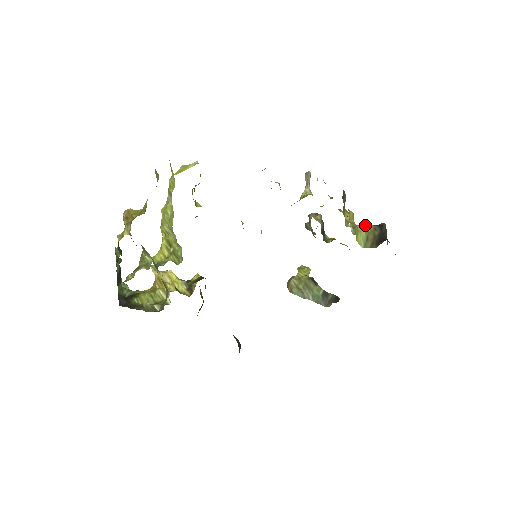
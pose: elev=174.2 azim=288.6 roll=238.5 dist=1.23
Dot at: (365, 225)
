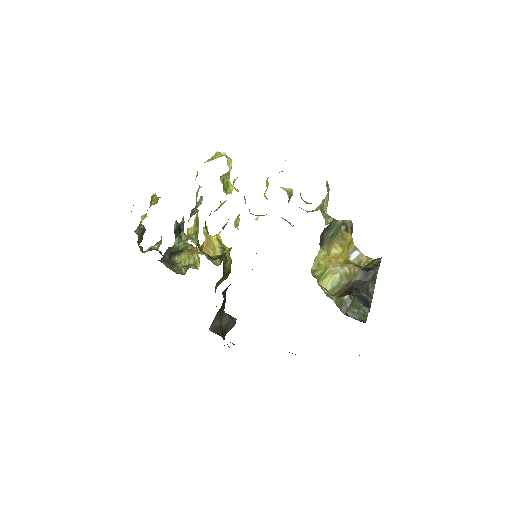
Dot at: (348, 266)
